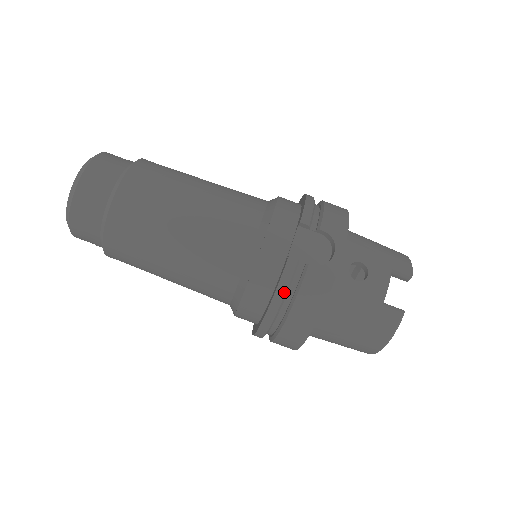
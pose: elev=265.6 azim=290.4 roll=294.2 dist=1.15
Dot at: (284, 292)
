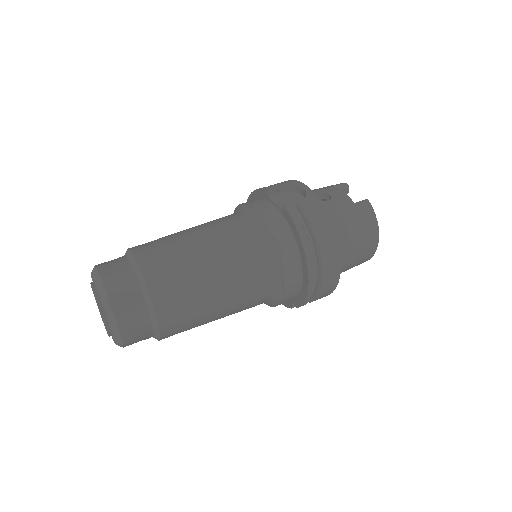
Dot at: (302, 226)
